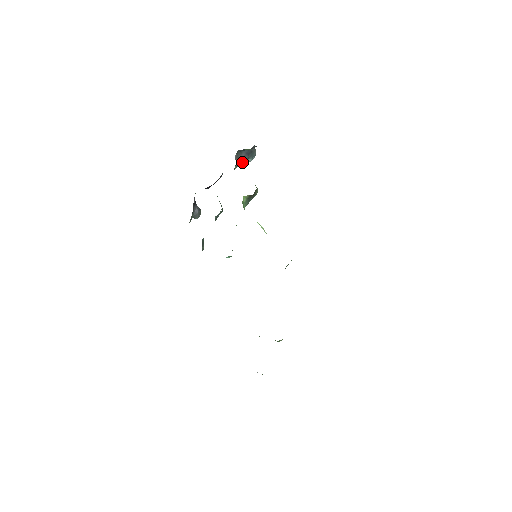
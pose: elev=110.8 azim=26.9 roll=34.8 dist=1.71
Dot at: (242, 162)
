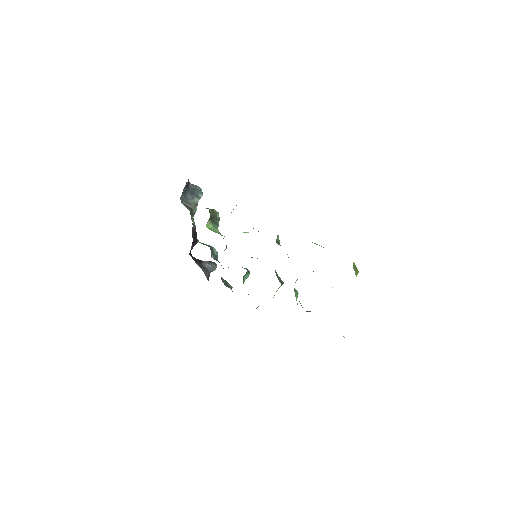
Dot at: (196, 203)
